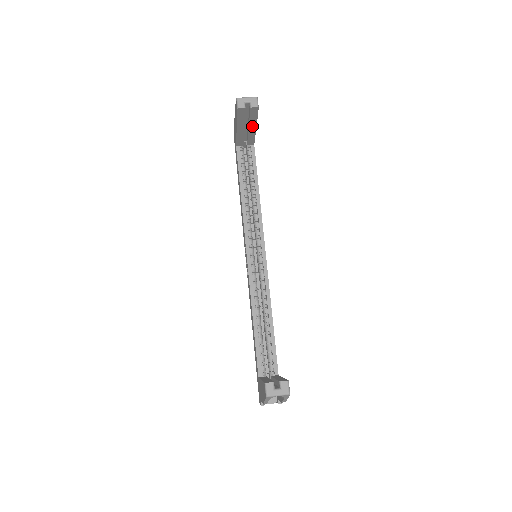
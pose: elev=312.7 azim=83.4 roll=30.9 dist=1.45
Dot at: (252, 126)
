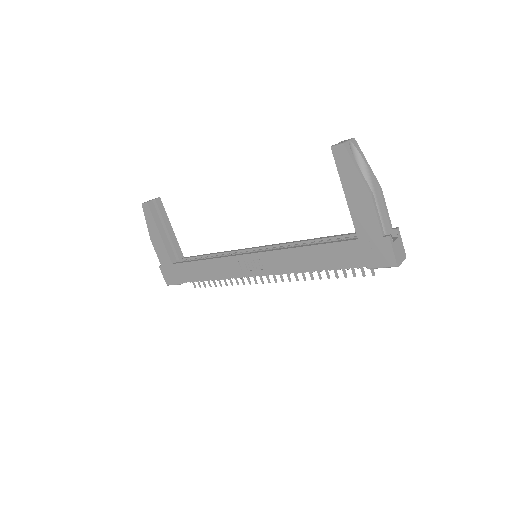
Dot at: (168, 227)
